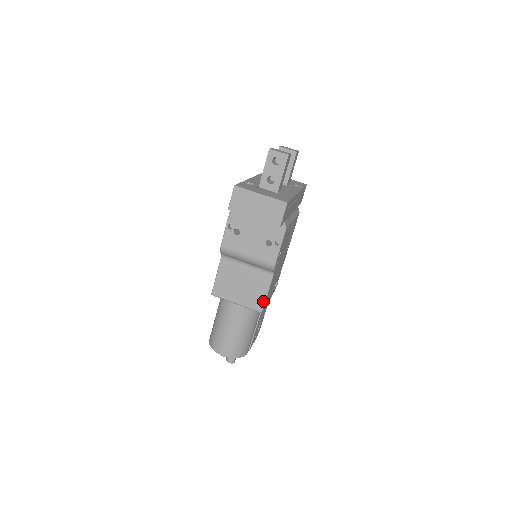
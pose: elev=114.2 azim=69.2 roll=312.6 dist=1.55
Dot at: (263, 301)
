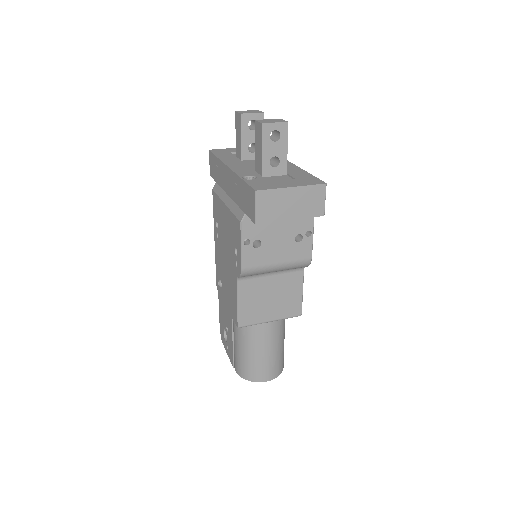
Dot at: (300, 303)
